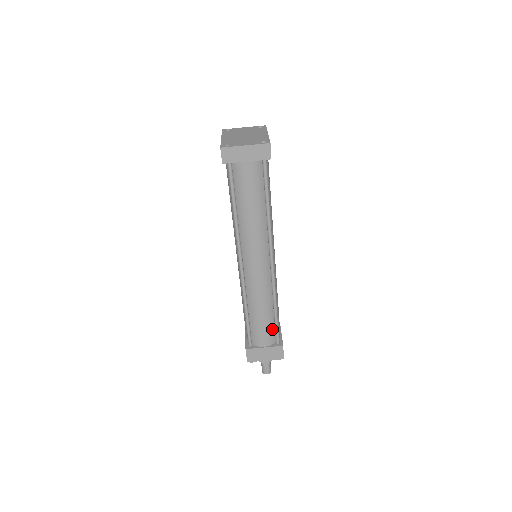
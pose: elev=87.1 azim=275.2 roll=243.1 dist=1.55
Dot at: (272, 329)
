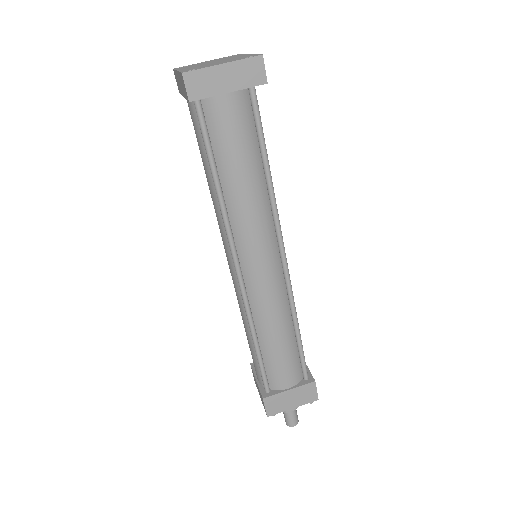
Dot at: (296, 360)
